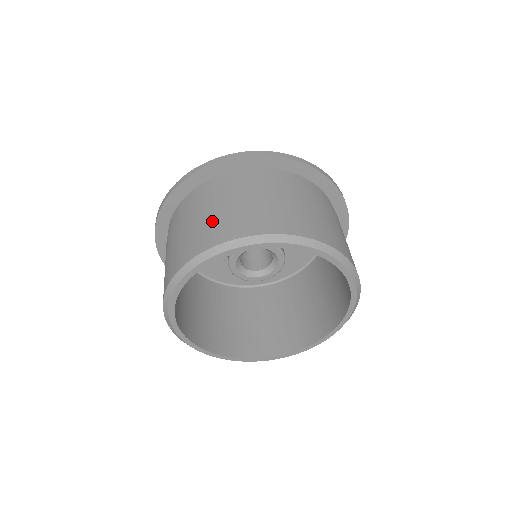
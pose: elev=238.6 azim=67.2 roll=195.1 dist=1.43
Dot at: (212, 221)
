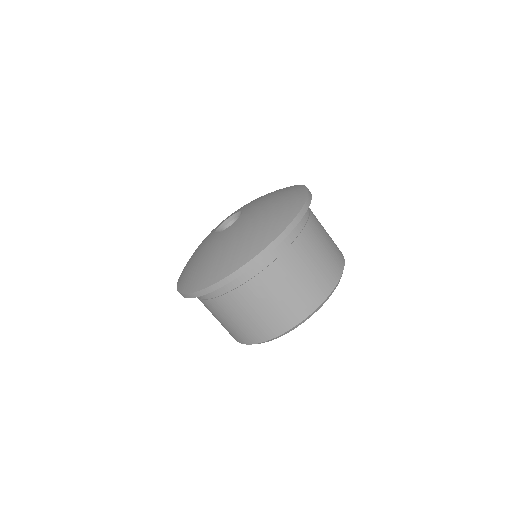
Dot at: (236, 327)
